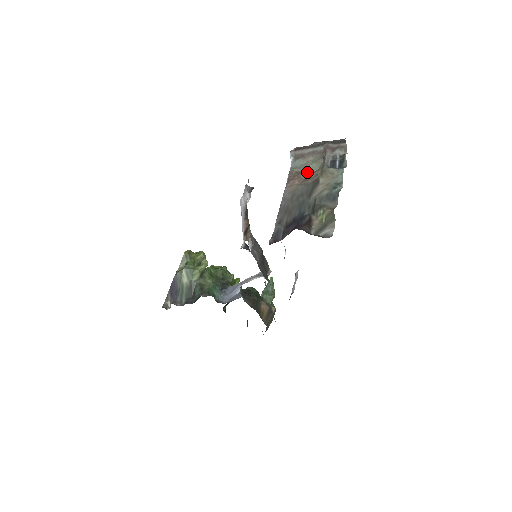
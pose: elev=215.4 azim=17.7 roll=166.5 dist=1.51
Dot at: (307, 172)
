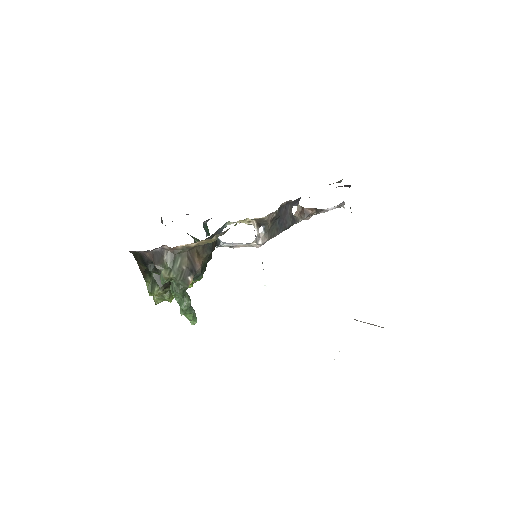
Dot at: occluded
